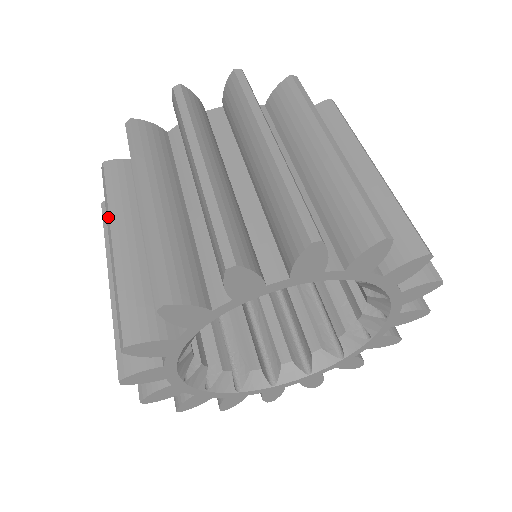
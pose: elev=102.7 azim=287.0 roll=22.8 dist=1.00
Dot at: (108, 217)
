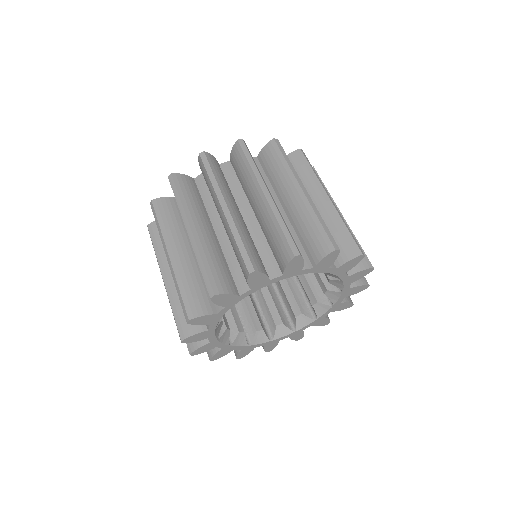
Dot at: (163, 239)
